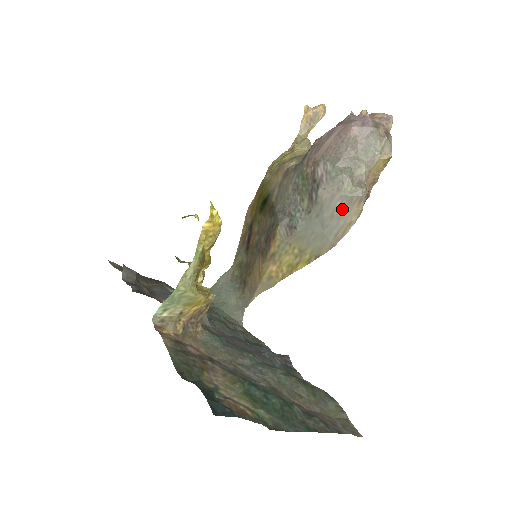
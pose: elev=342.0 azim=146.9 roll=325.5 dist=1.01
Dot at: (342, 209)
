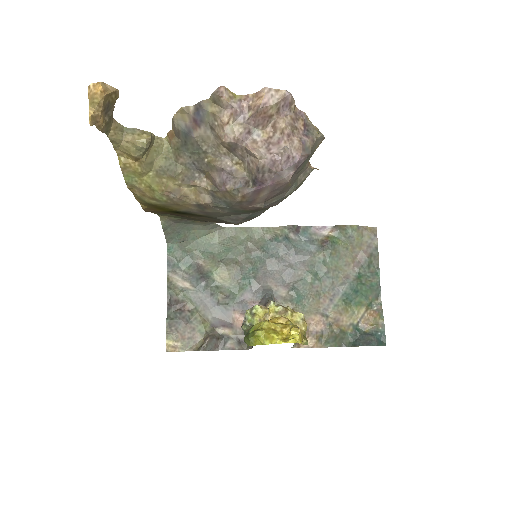
Dot at: occluded
